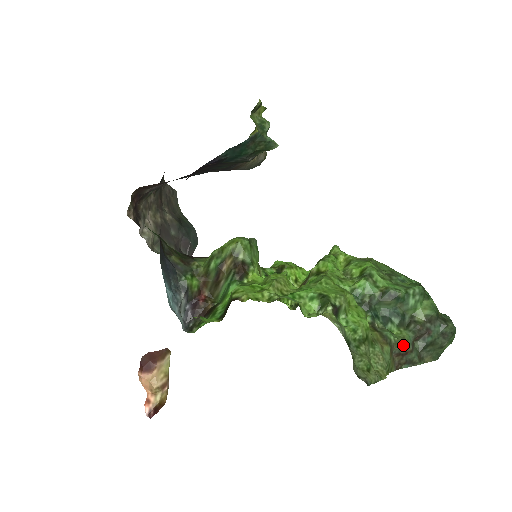
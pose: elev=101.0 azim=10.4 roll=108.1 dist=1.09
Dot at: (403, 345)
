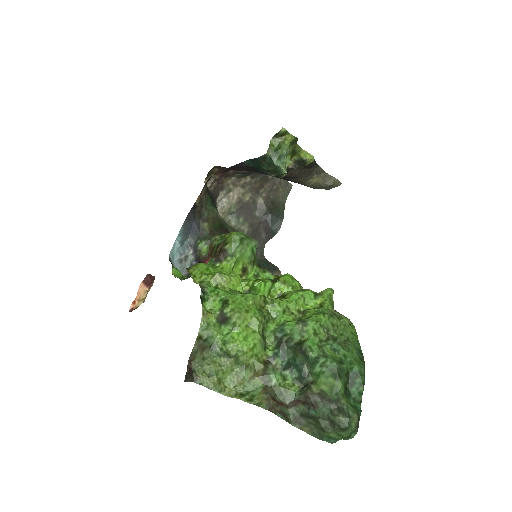
Dot at: (281, 394)
